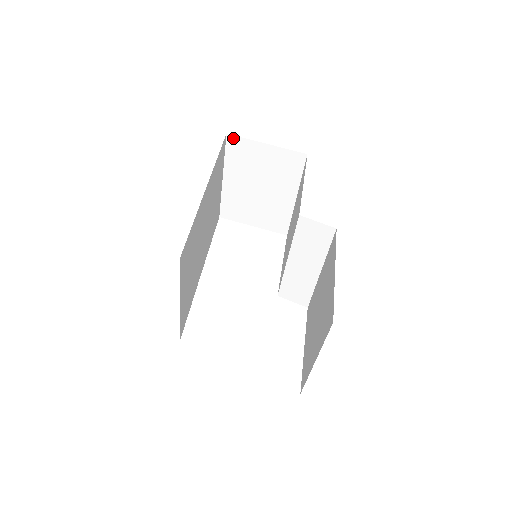
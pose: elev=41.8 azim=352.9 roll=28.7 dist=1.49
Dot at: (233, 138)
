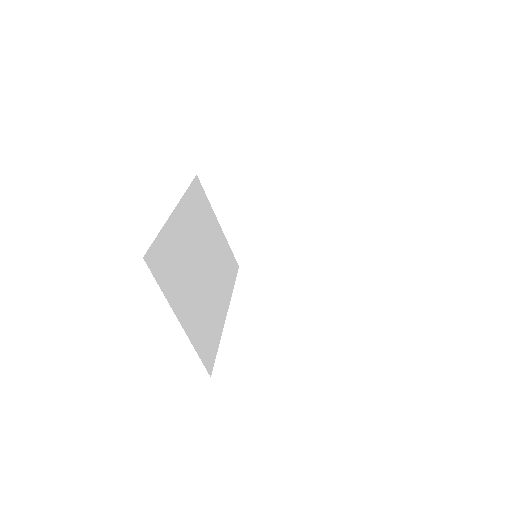
Dot at: (204, 175)
